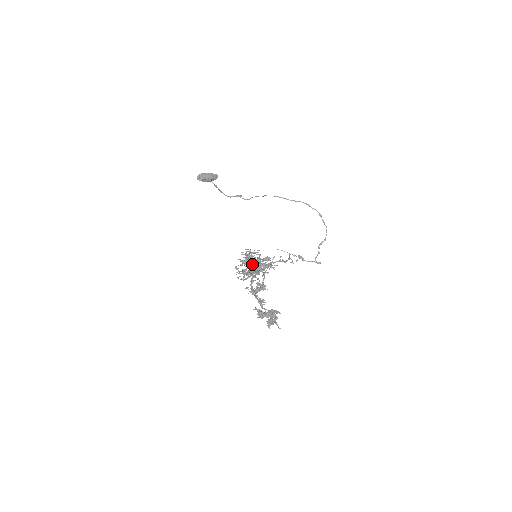
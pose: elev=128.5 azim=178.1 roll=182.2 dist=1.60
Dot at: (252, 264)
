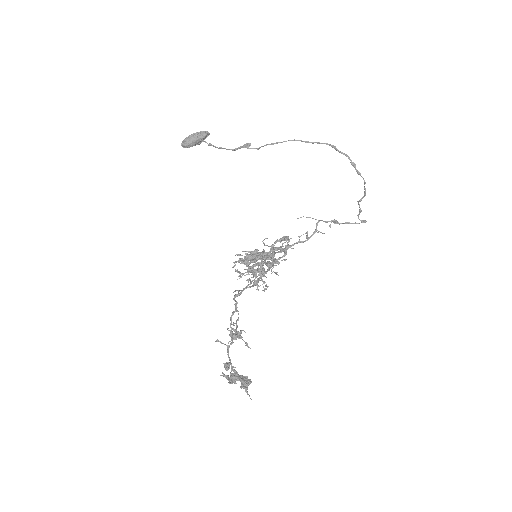
Dot at: (255, 264)
